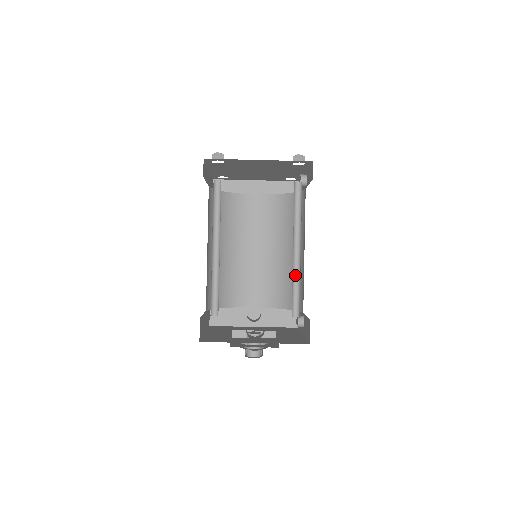
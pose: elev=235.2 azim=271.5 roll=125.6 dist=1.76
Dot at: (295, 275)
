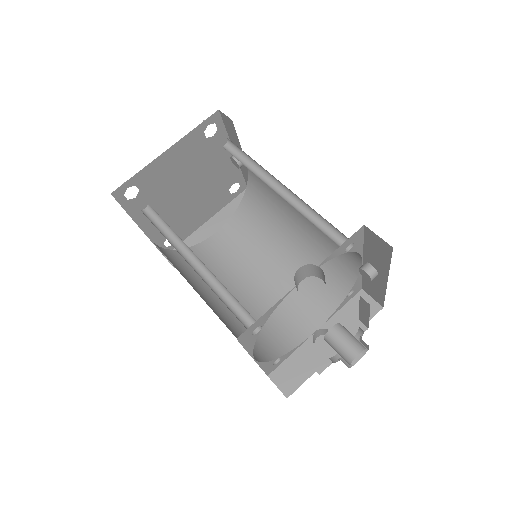
Dot at: (304, 214)
